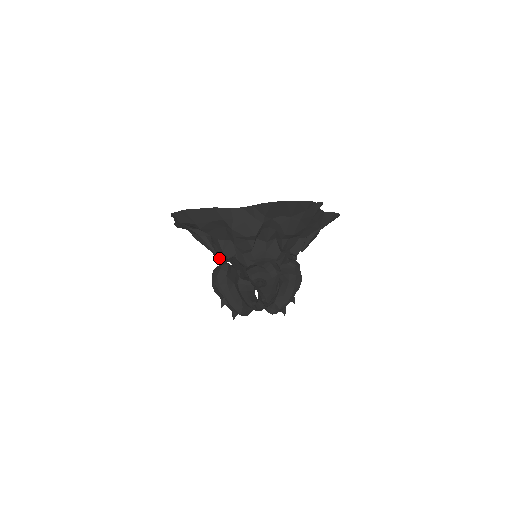
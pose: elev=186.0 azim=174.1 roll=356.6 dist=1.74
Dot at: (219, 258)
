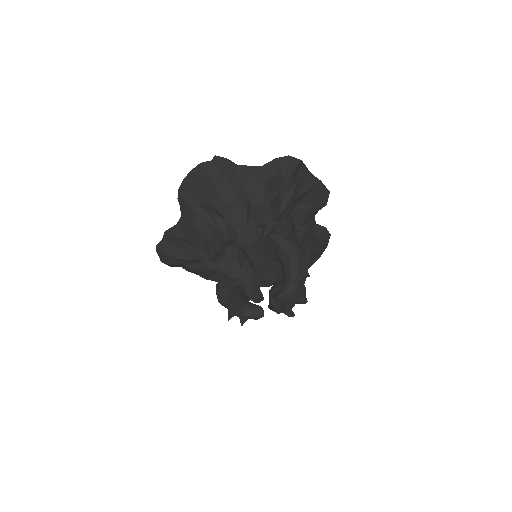
Dot at: occluded
